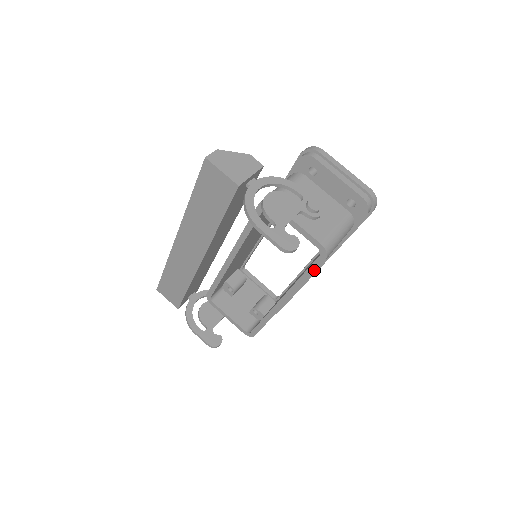
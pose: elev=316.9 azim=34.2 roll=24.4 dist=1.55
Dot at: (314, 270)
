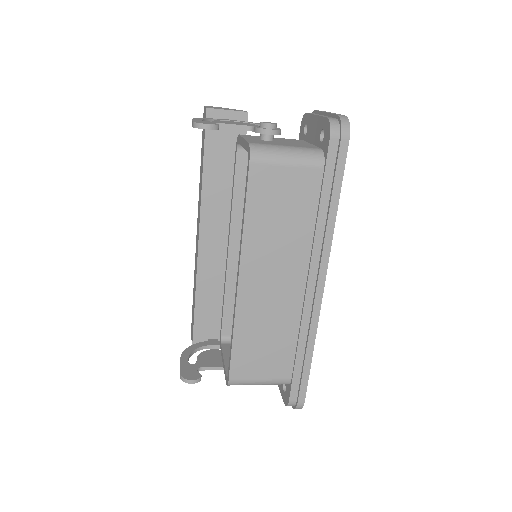
Dot at: (246, 189)
